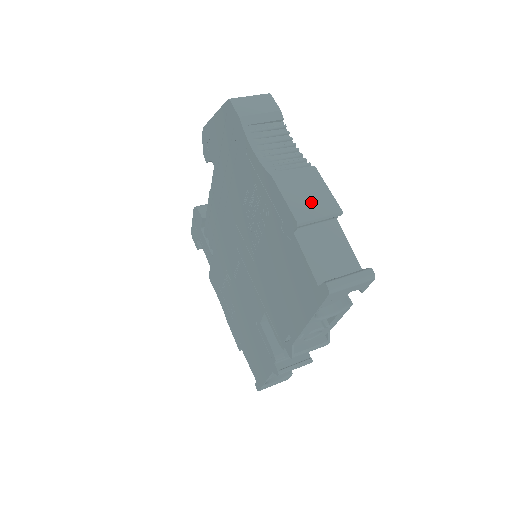
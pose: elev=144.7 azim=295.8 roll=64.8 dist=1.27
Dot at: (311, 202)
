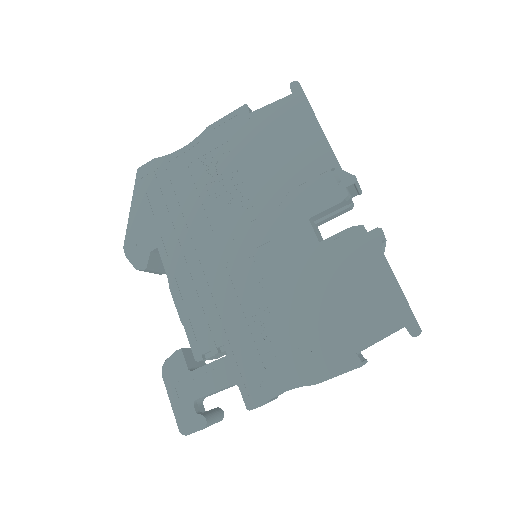
Dot at: occluded
